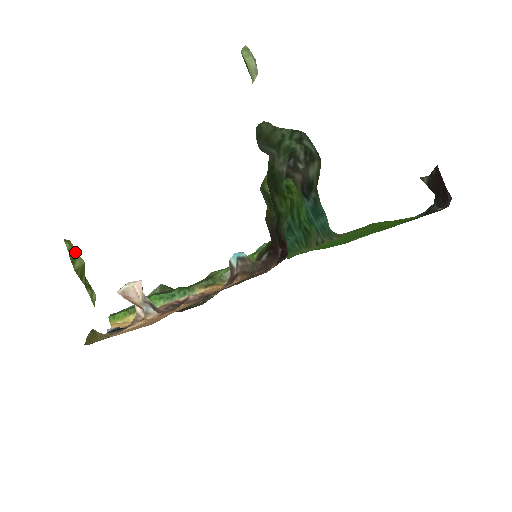
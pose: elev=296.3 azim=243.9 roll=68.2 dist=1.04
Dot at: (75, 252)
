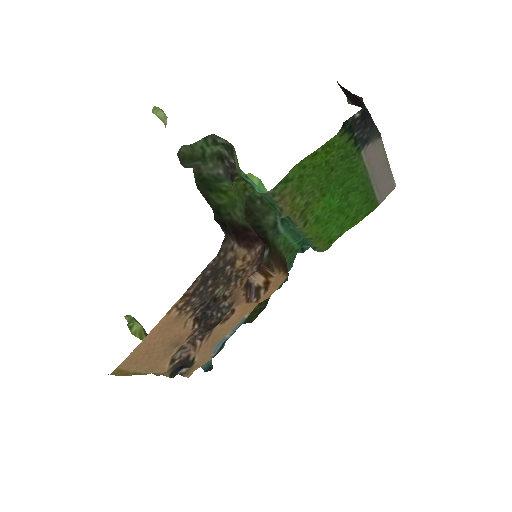
Dot at: (133, 321)
